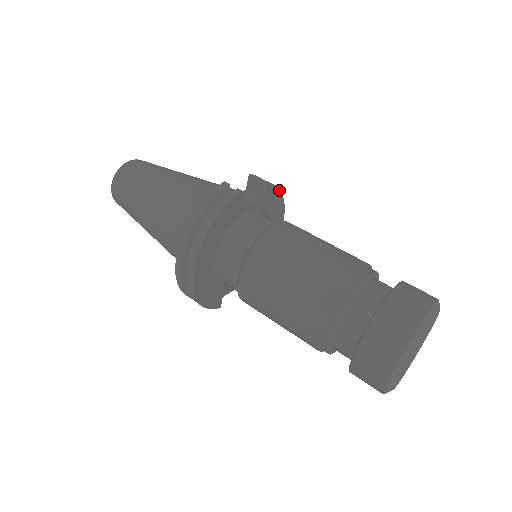
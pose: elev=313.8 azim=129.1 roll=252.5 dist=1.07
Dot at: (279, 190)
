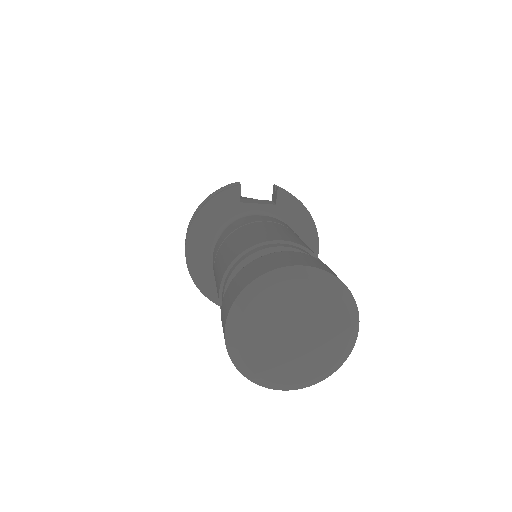
Dot at: (301, 203)
